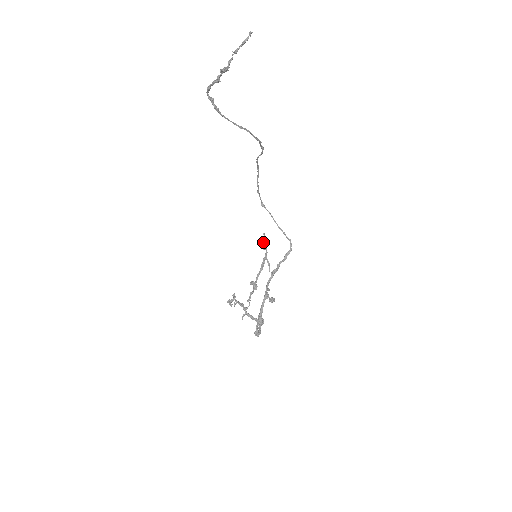
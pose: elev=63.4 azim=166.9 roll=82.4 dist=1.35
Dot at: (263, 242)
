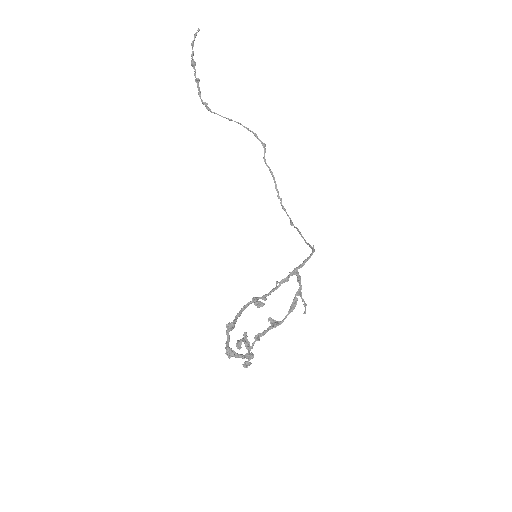
Dot at: occluded
